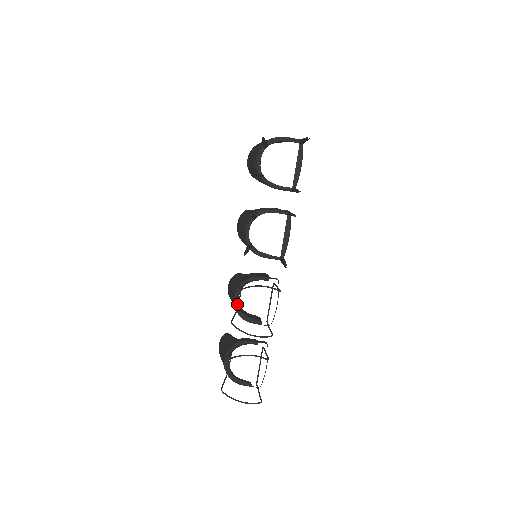
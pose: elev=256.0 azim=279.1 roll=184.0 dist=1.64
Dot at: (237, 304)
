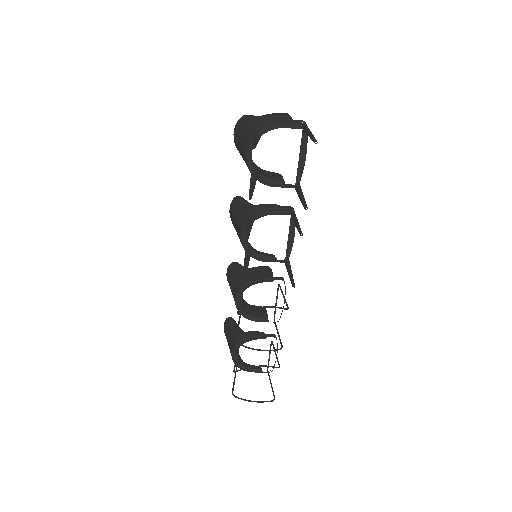
Dot at: occluded
